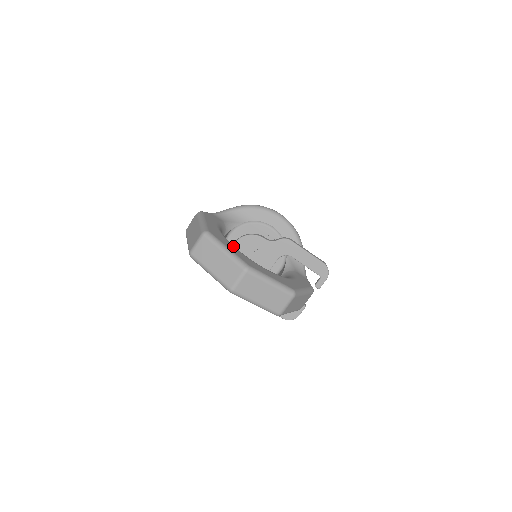
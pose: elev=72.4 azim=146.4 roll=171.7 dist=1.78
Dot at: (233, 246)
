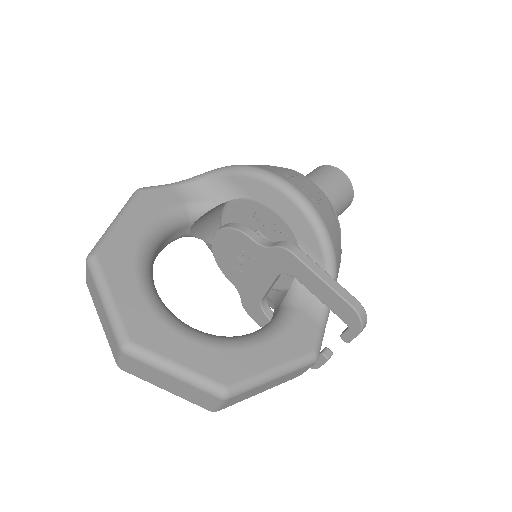
Dot at: (137, 283)
